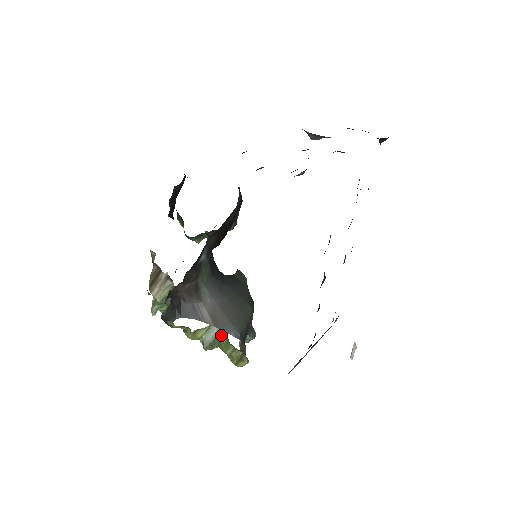
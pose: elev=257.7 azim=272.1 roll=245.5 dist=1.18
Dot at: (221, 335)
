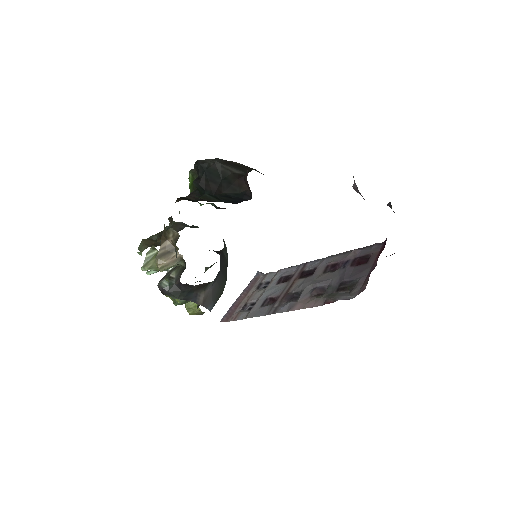
Dot at: occluded
